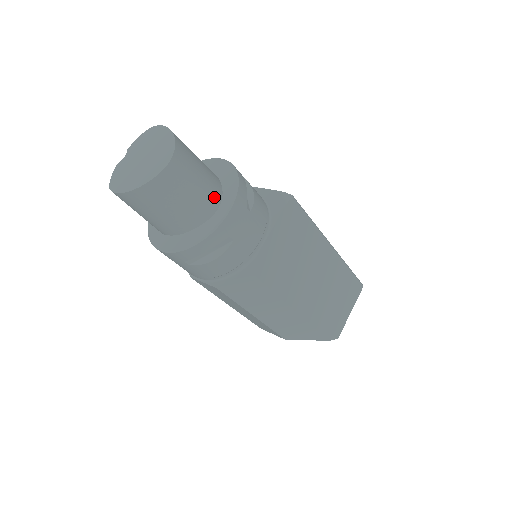
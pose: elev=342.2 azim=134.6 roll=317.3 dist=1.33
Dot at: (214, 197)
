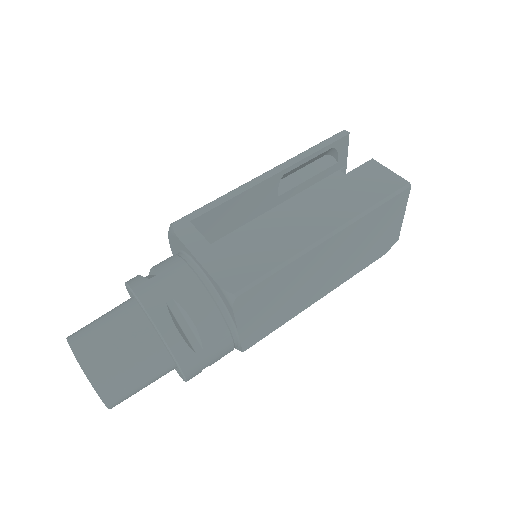
Dot at: (163, 367)
